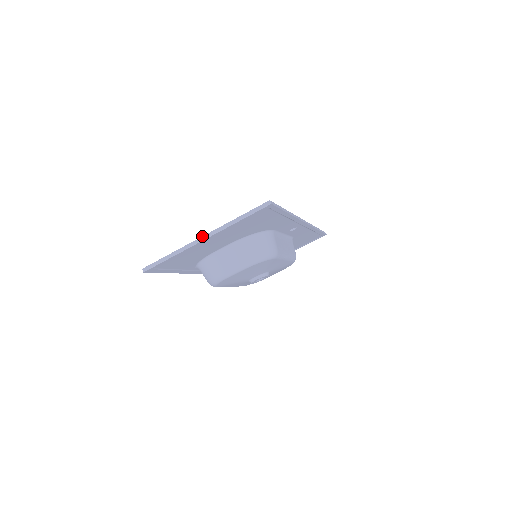
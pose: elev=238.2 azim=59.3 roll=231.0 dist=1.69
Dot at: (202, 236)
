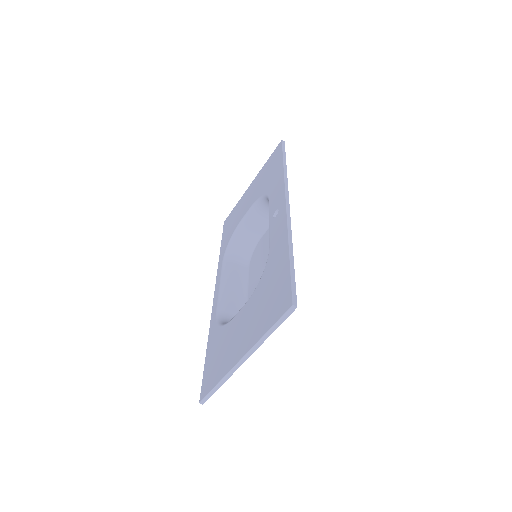
Dot at: (240, 360)
